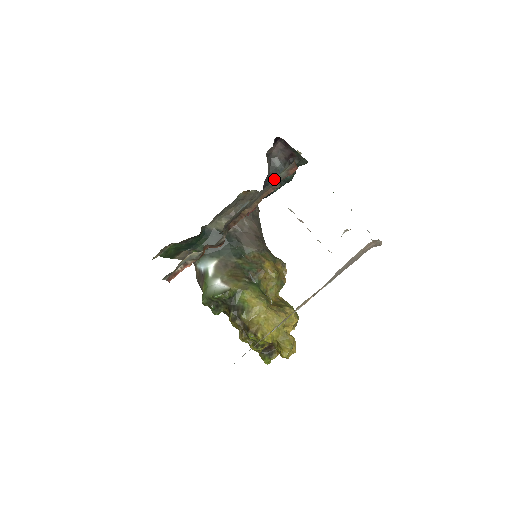
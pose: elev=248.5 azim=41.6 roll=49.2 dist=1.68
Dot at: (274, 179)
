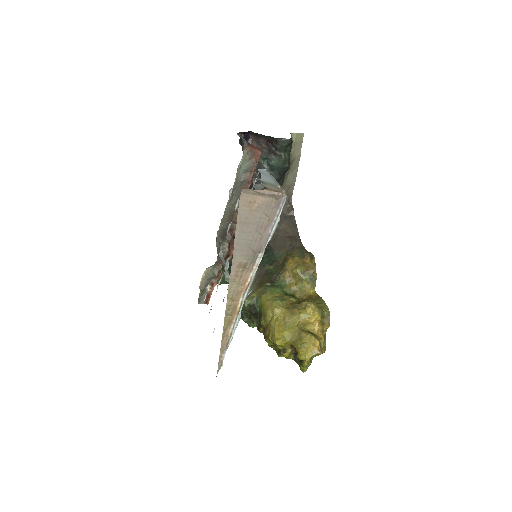
Dot at: (241, 174)
